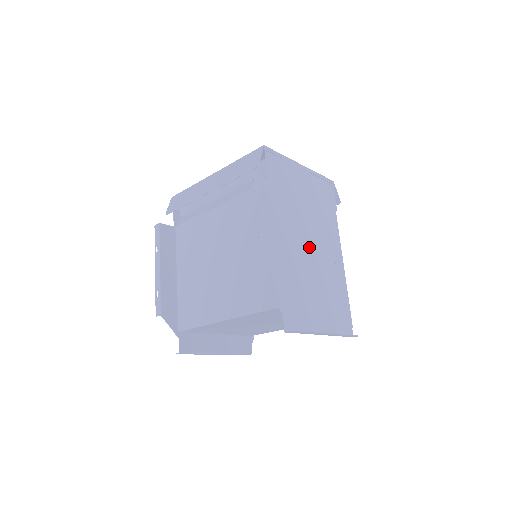
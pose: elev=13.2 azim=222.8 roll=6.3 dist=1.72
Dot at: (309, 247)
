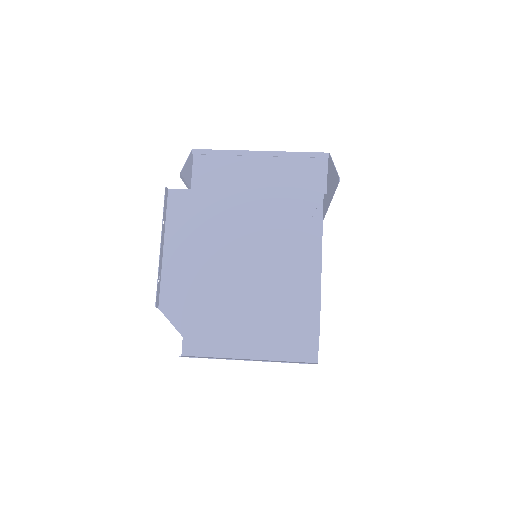
Dot at: (249, 255)
